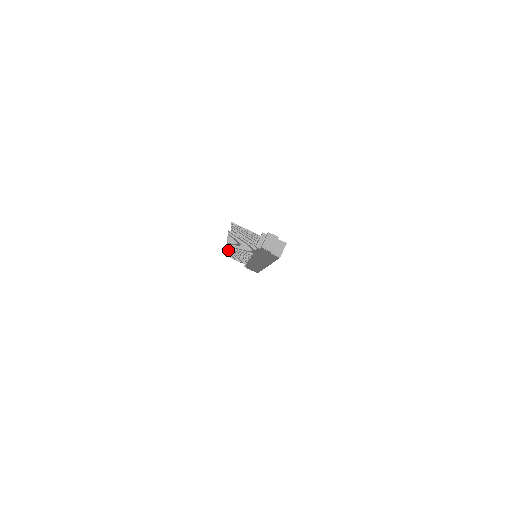
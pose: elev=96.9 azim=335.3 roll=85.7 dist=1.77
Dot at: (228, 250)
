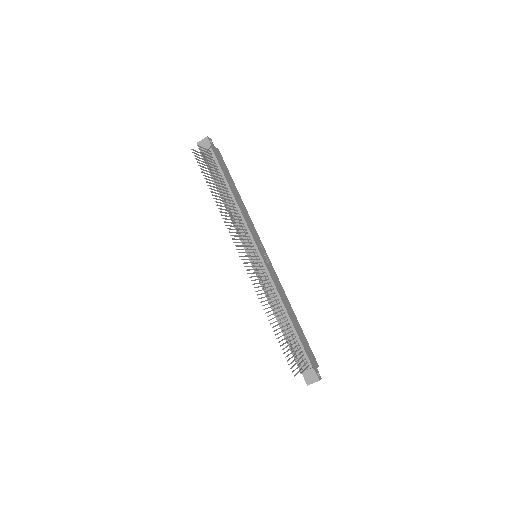
Dot at: occluded
